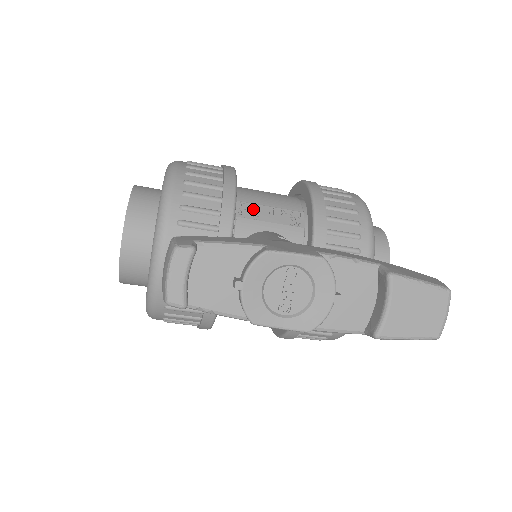
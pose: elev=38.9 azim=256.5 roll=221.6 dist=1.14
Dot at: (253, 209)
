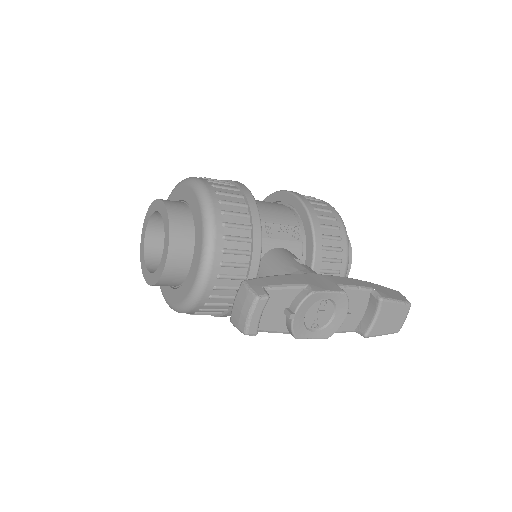
Dot at: (267, 228)
